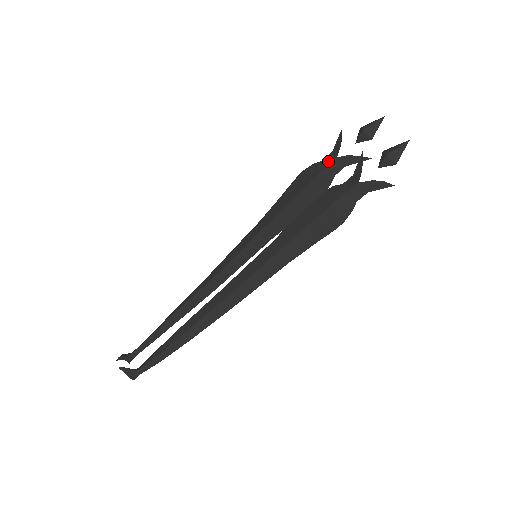
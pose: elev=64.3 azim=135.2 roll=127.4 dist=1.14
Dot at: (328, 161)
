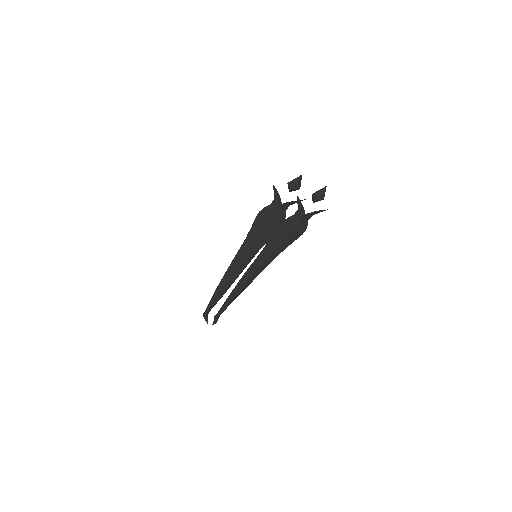
Dot at: (276, 206)
